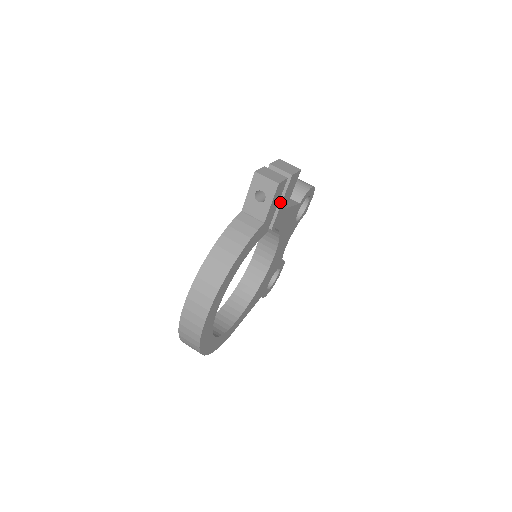
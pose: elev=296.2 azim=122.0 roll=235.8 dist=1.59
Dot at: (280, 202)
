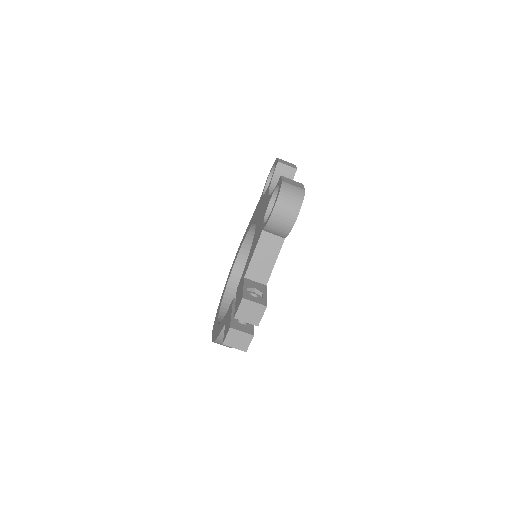
Dot at: occluded
